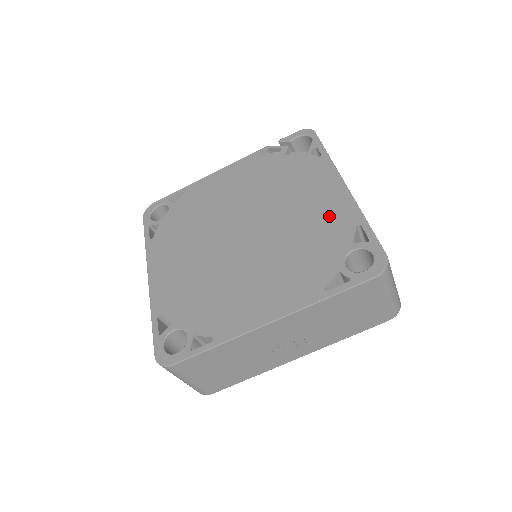
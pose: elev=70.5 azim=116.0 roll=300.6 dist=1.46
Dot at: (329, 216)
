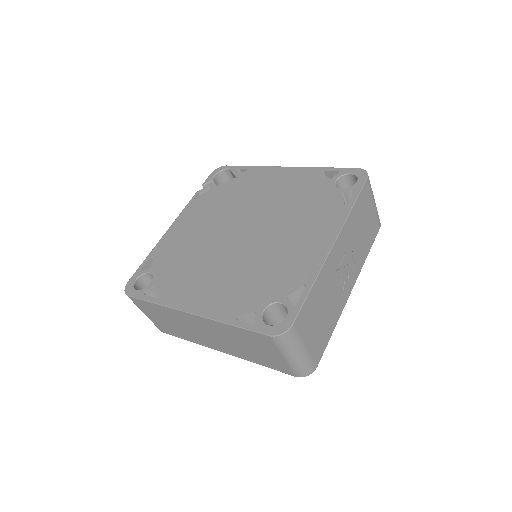
Dot at: (296, 182)
